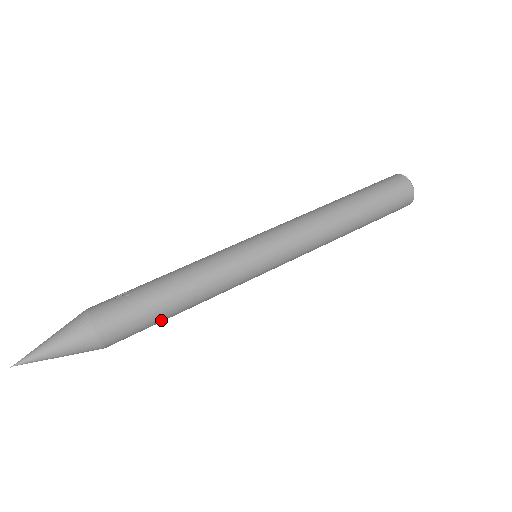
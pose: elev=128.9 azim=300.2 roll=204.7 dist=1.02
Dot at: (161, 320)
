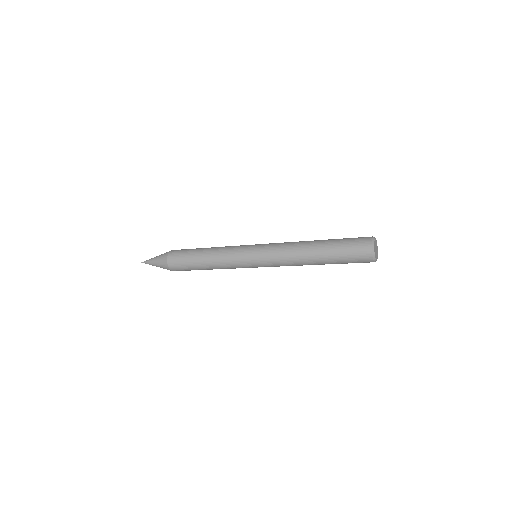
Dot at: (194, 265)
